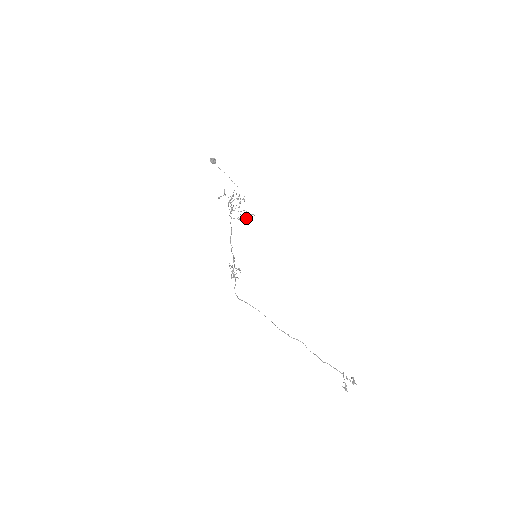
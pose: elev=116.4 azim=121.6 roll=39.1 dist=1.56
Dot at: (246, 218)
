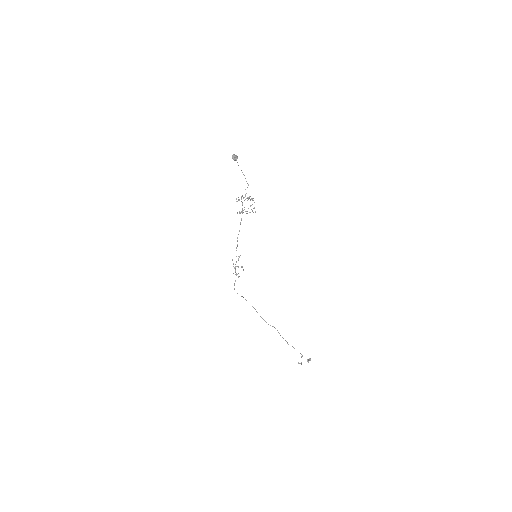
Dot at: occluded
